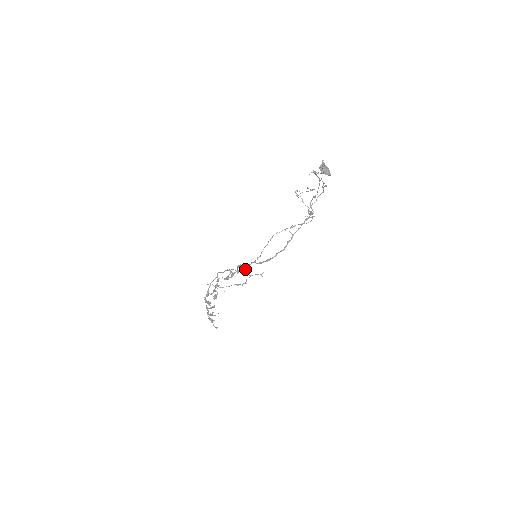
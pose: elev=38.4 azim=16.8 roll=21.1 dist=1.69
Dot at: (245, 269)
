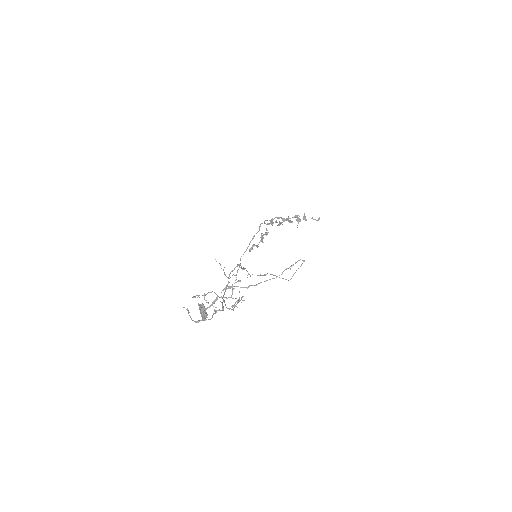
Dot at: (237, 265)
